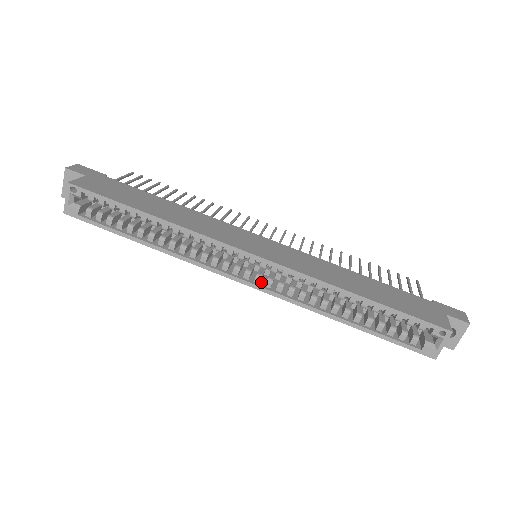
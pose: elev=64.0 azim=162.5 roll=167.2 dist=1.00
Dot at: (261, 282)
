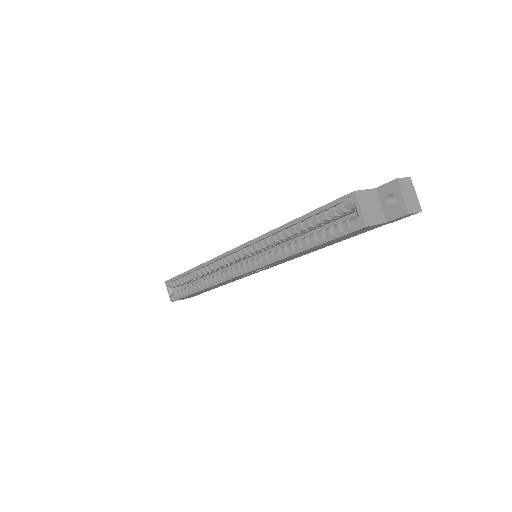
Dot at: occluded
